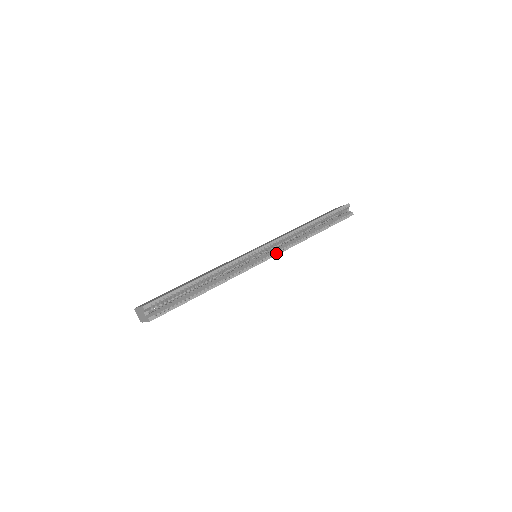
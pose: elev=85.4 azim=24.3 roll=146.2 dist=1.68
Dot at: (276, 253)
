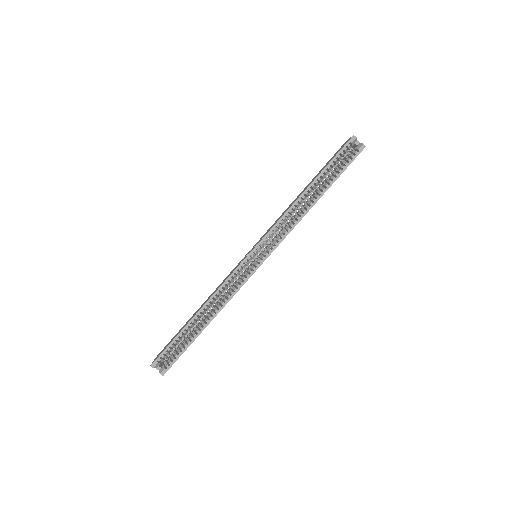
Dot at: (270, 251)
